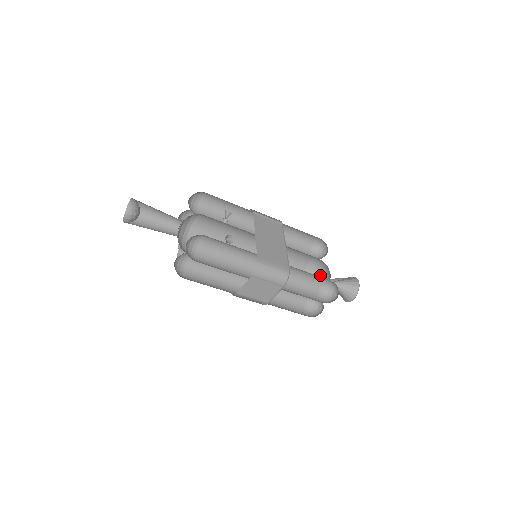
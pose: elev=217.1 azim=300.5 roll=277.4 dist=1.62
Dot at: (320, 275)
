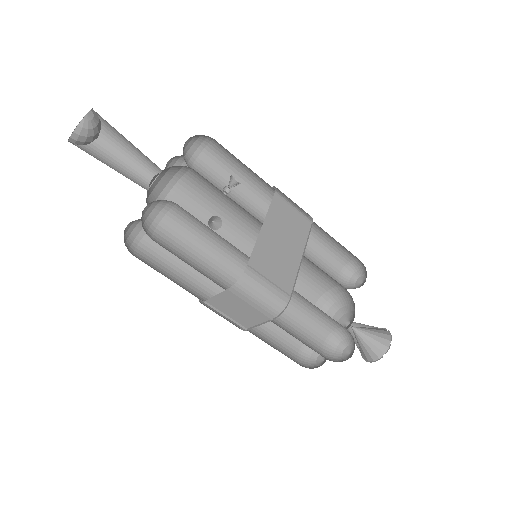
Dot at: (341, 310)
